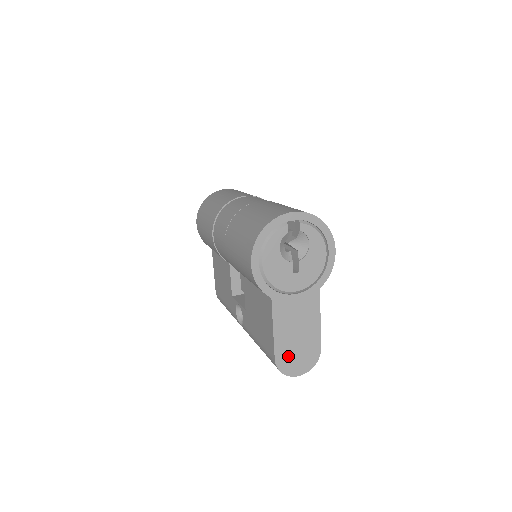
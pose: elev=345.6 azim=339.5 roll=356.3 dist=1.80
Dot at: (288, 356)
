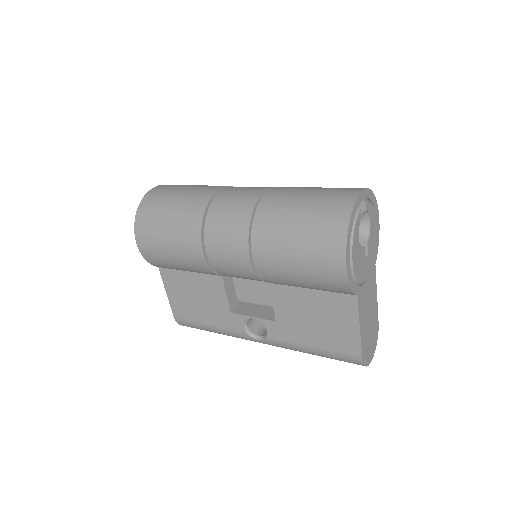
Dot at: (367, 346)
